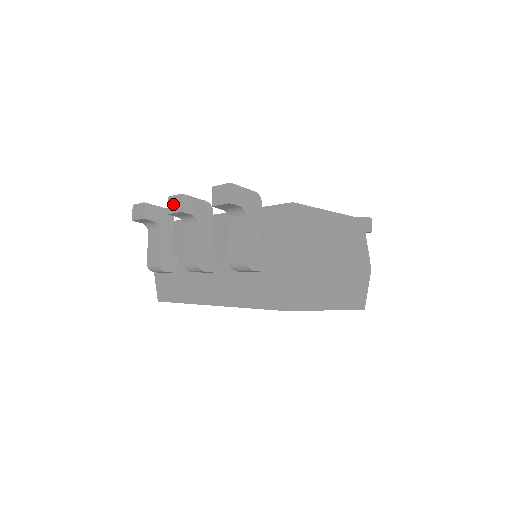
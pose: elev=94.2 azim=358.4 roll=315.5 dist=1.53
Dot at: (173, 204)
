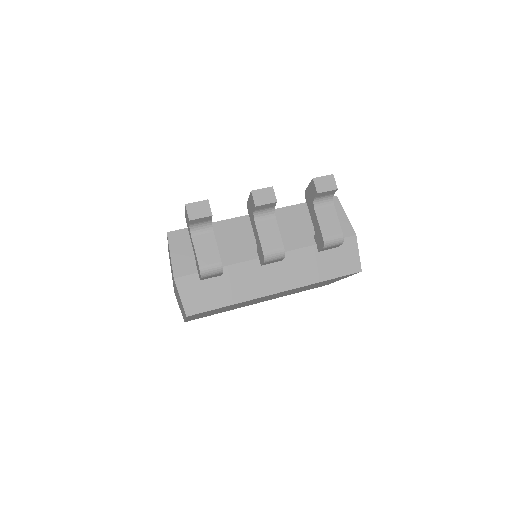
Dot at: (262, 196)
